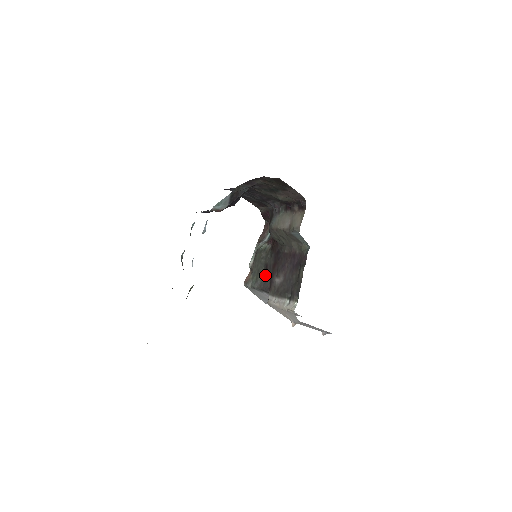
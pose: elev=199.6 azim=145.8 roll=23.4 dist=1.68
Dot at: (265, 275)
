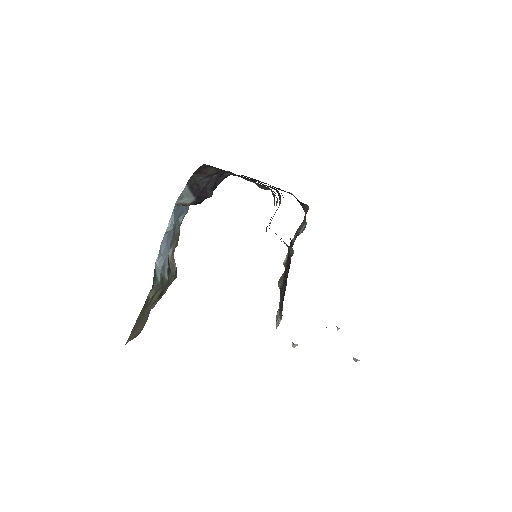
Dot at: occluded
